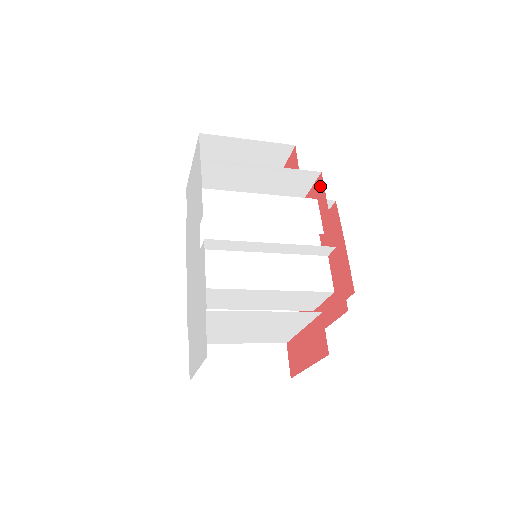
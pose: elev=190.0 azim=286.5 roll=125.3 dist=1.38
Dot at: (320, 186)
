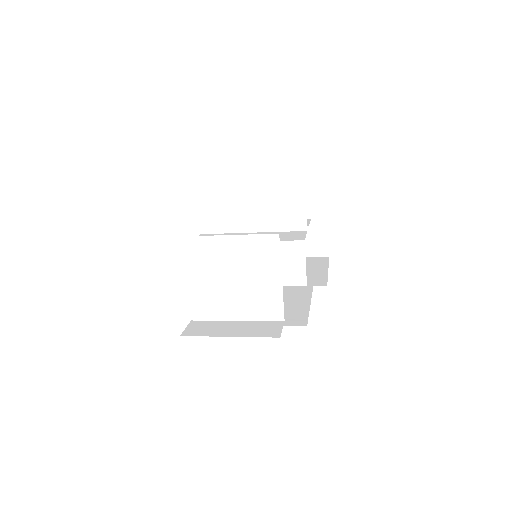
Dot at: occluded
